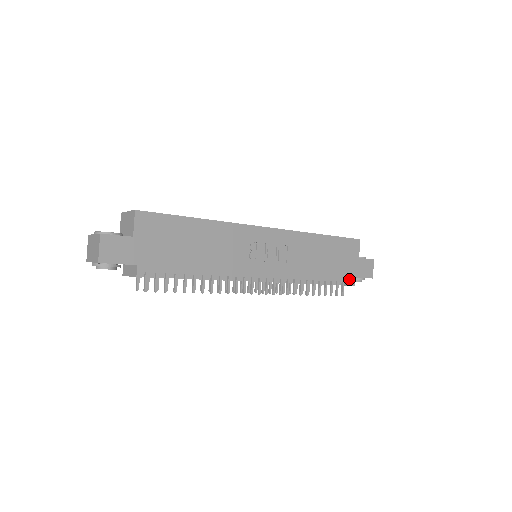
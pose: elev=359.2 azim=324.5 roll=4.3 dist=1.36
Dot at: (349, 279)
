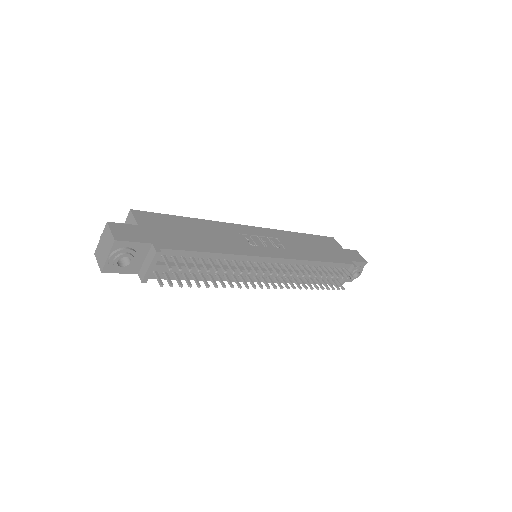
Dot at: (348, 262)
